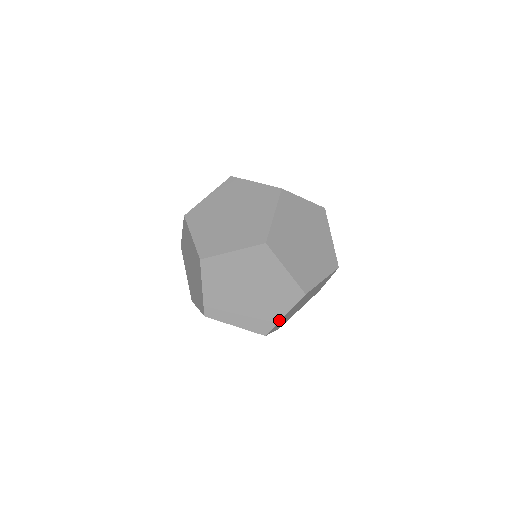
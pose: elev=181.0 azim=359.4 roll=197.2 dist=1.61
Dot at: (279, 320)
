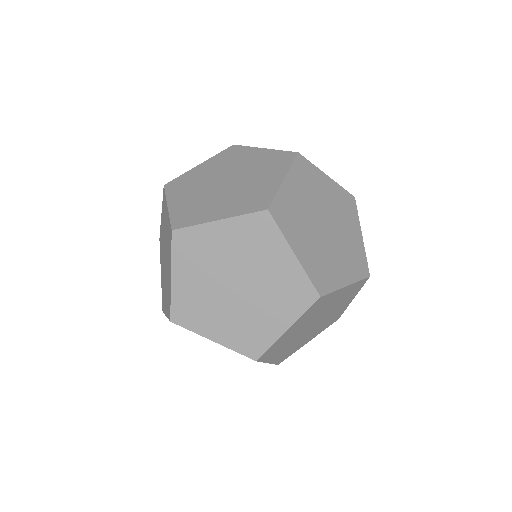
Dot at: (363, 245)
